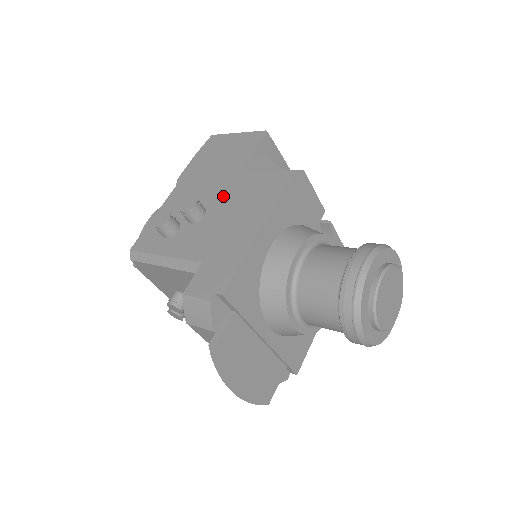
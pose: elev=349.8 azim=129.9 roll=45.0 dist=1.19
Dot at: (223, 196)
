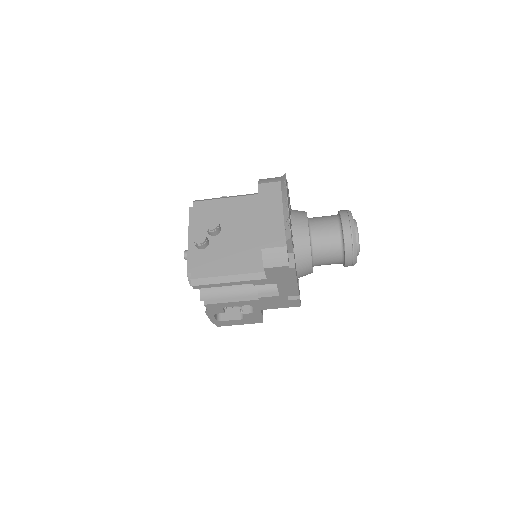
Dot at: occluded
